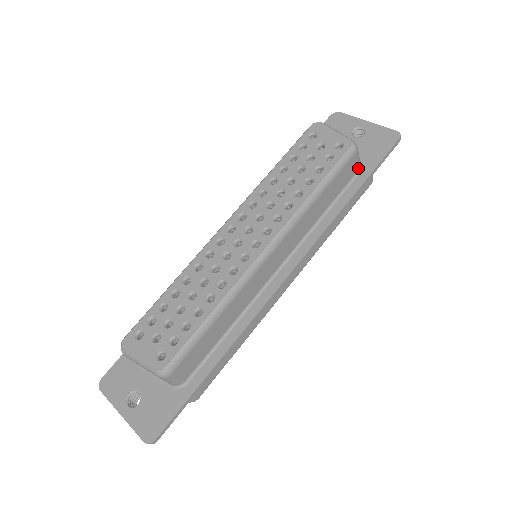
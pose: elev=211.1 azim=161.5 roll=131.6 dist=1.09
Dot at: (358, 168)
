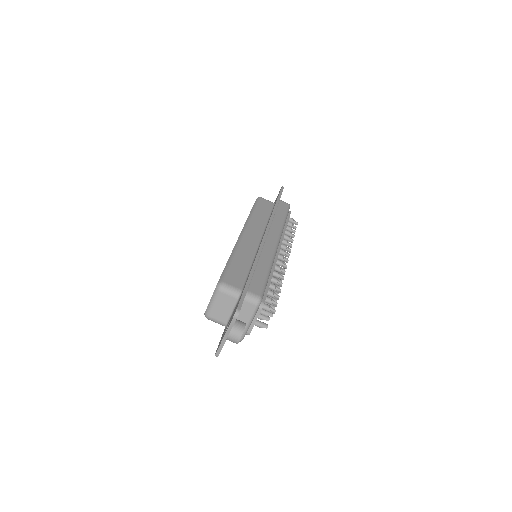
Dot at: (272, 203)
